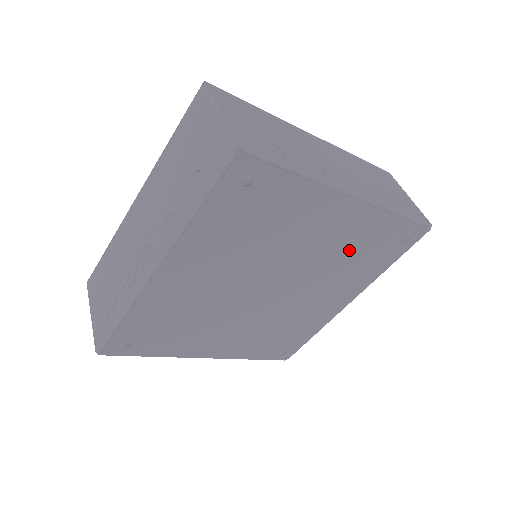
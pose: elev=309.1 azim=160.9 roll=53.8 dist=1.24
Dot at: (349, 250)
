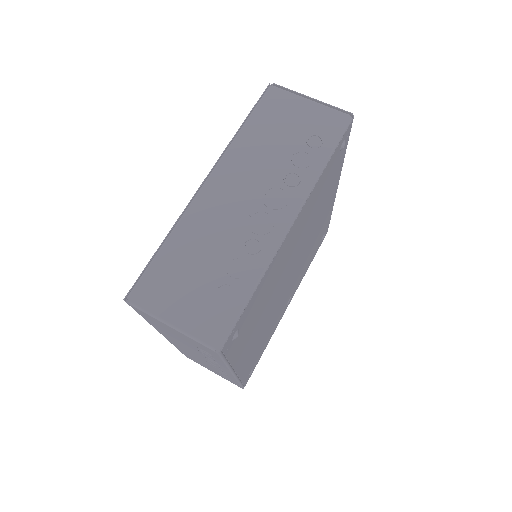
Dot at: (315, 240)
